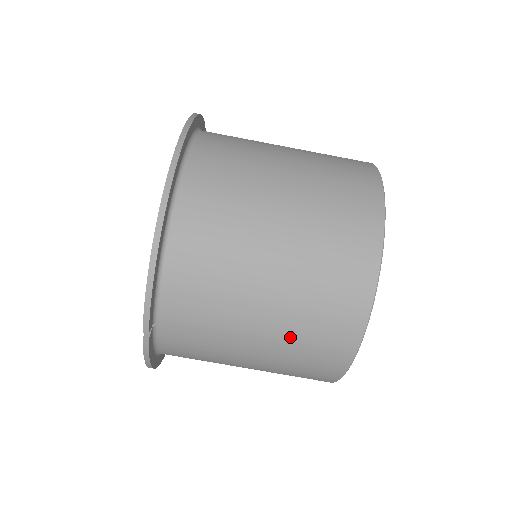
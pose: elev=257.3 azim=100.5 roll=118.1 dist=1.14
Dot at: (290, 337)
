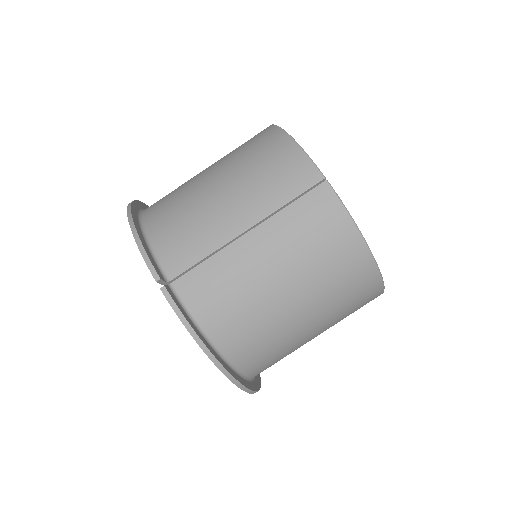
Dot at: (265, 205)
